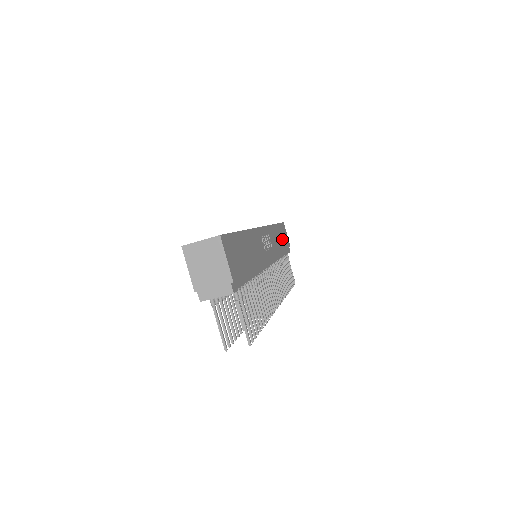
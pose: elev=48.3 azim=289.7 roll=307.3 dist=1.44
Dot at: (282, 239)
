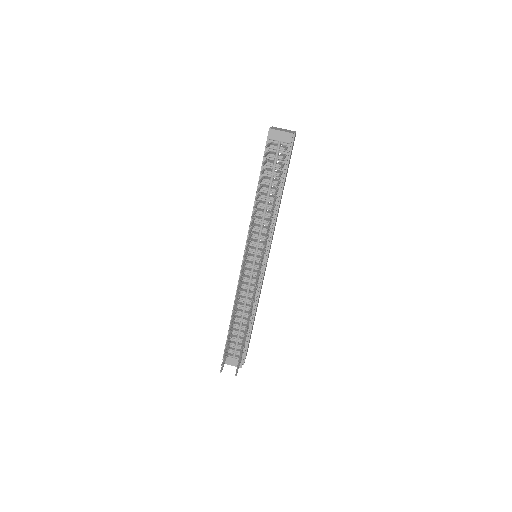
Dot at: occluded
